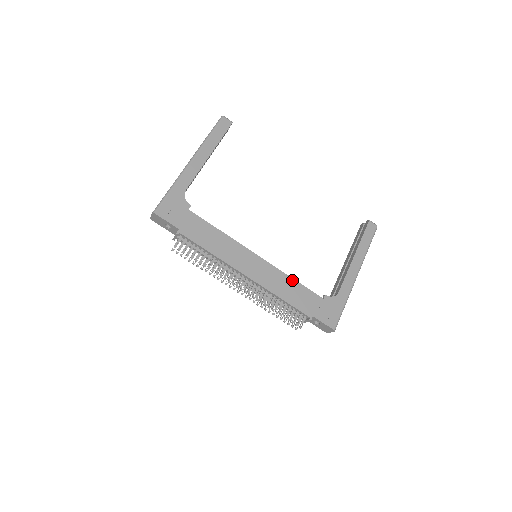
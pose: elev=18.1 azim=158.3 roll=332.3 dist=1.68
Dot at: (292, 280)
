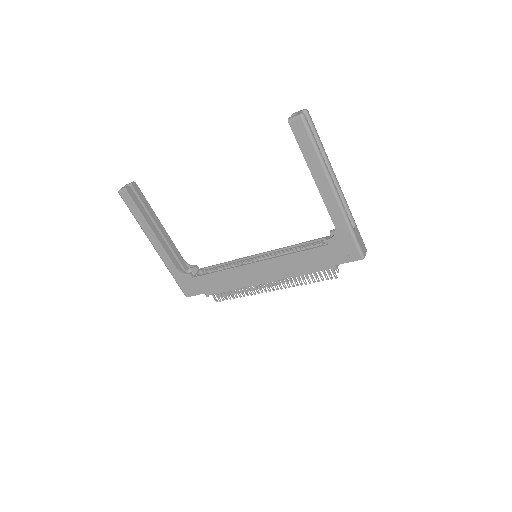
Dot at: (292, 255)
